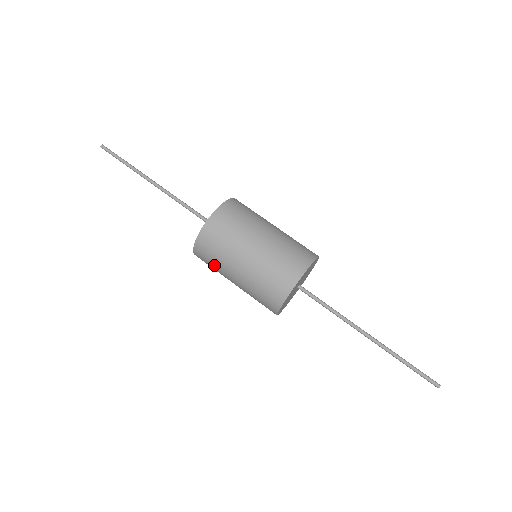
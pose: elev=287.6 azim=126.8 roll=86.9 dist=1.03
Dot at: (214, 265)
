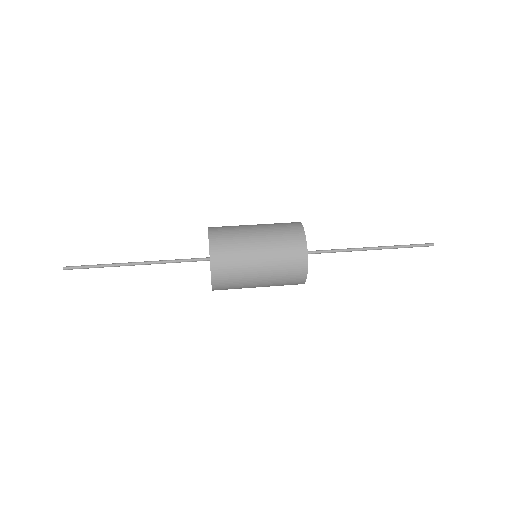
Dot at: (236, 269)
